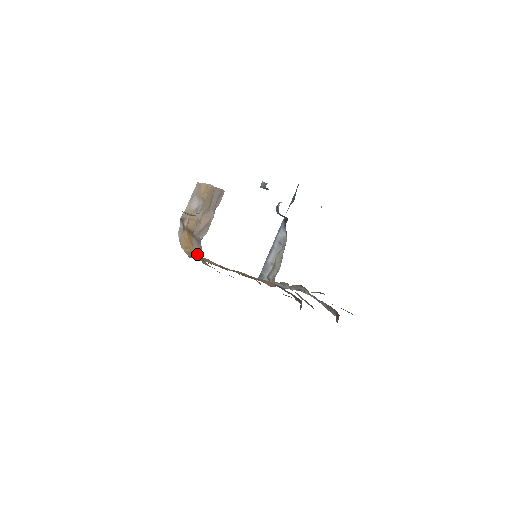
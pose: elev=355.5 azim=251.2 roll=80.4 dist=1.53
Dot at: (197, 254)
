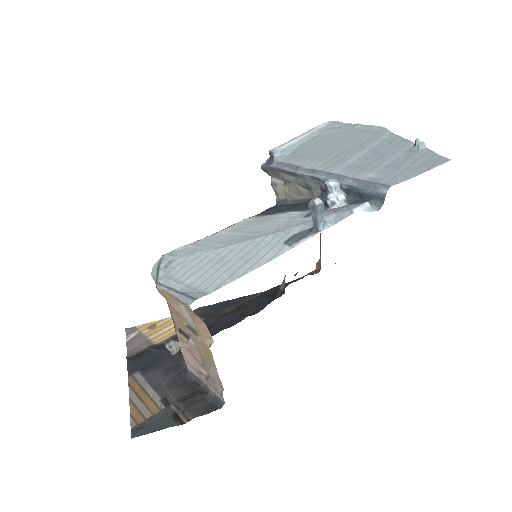
Dot at: occluded
